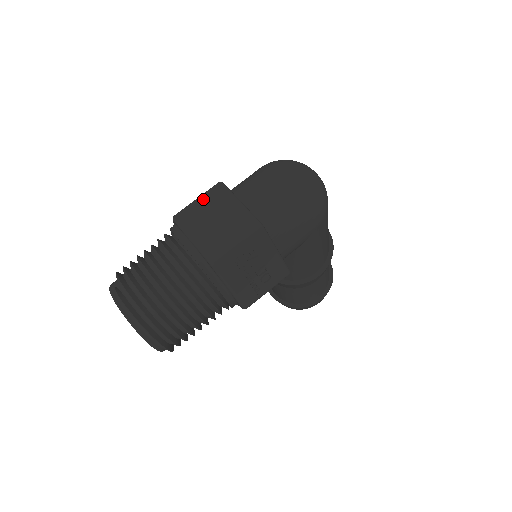
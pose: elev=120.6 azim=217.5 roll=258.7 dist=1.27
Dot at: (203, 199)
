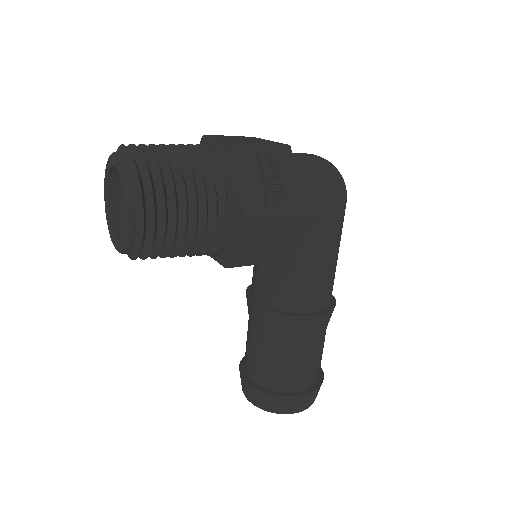
Dot at: (236, 136)
